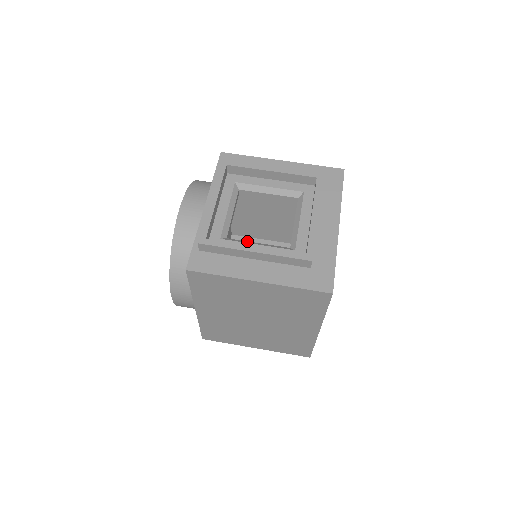
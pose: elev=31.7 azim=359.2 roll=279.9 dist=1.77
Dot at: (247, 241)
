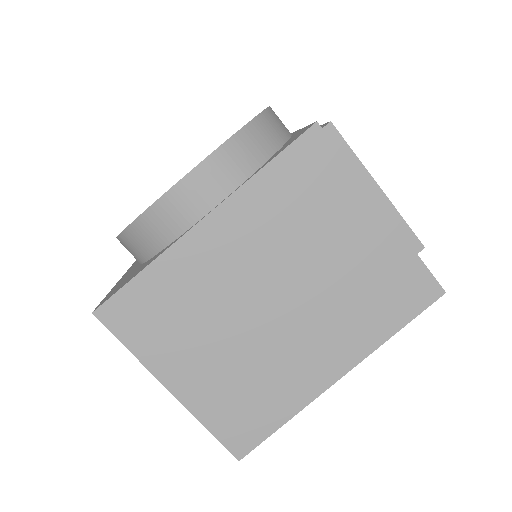
Dot at: occluded
